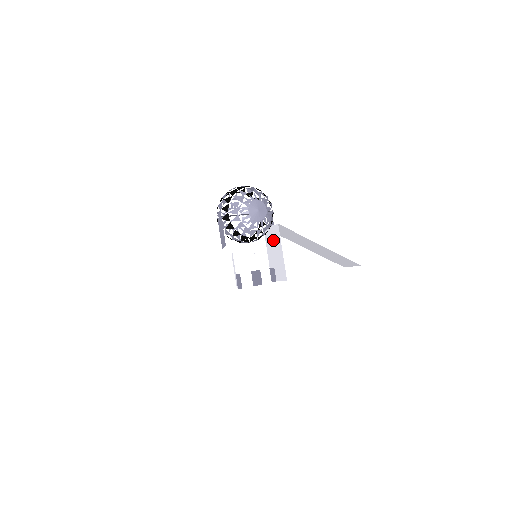
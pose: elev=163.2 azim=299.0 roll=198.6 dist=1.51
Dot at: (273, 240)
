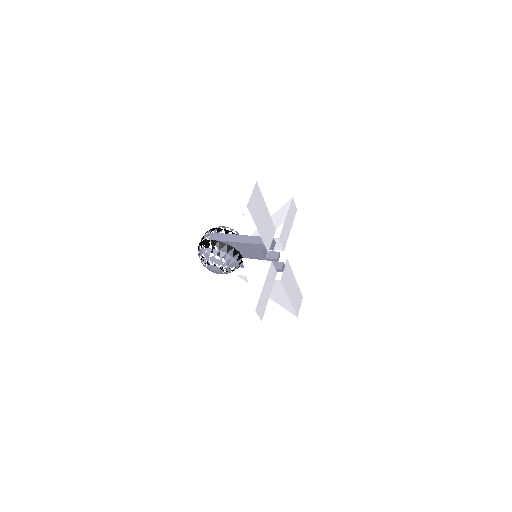
Dot at: occluded
